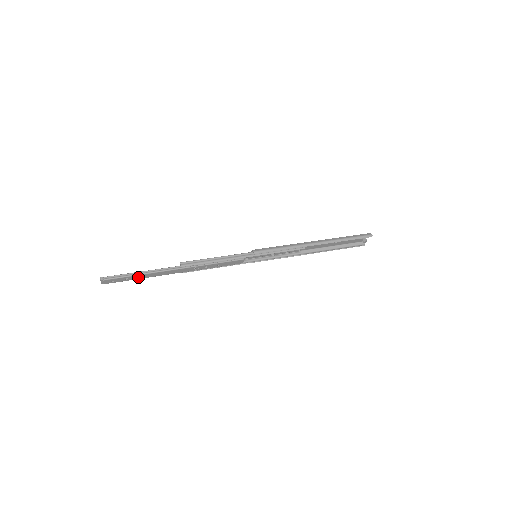
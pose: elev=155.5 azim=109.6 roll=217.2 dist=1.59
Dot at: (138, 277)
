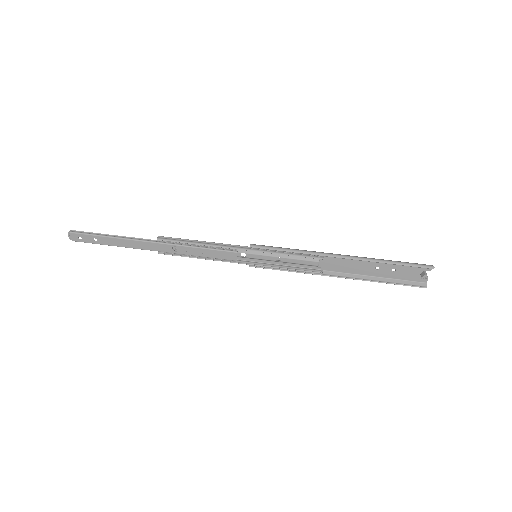
Dot at: (108, 241)
